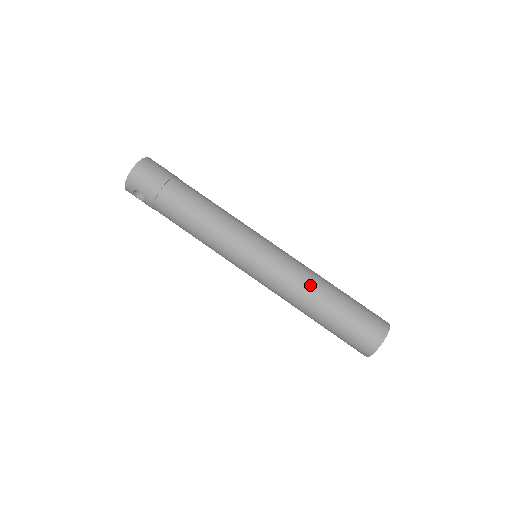
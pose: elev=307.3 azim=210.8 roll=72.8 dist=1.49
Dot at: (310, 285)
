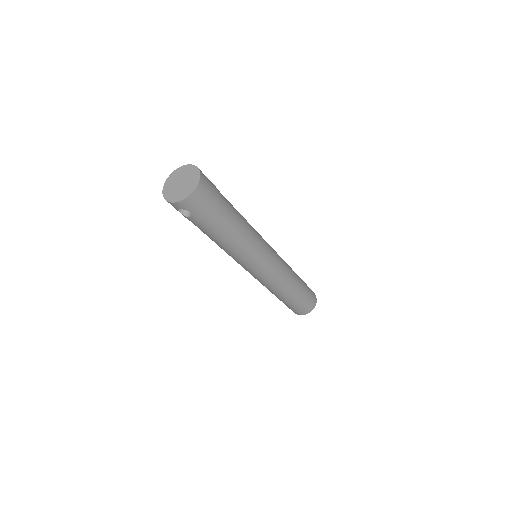
Dot at: (290, 282)
